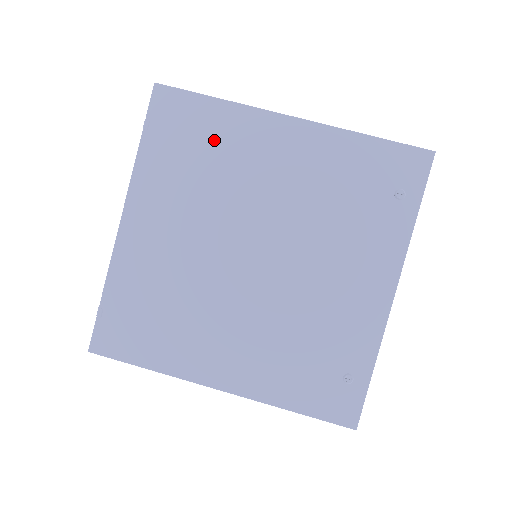
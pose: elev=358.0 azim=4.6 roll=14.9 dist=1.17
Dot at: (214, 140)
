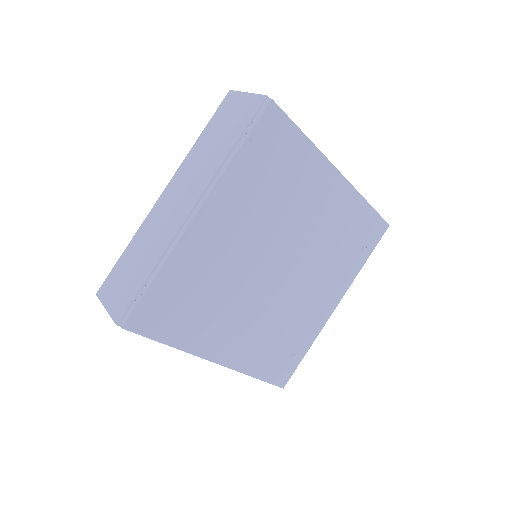
Dot at: (291, 170)
